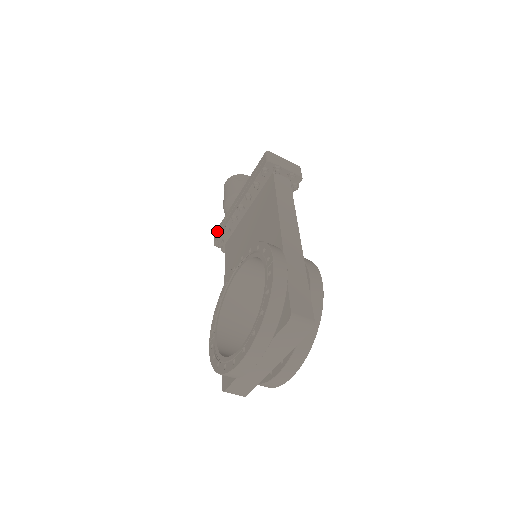
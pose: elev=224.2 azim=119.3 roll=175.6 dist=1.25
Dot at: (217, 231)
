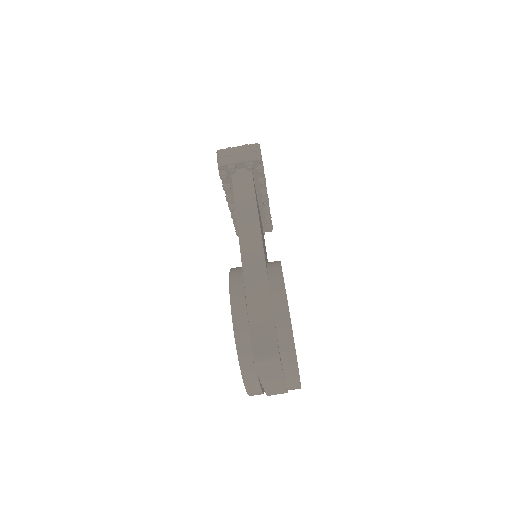
Dot at: occluded
